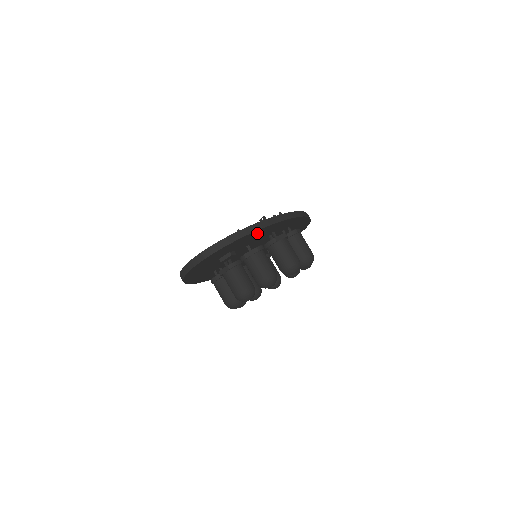
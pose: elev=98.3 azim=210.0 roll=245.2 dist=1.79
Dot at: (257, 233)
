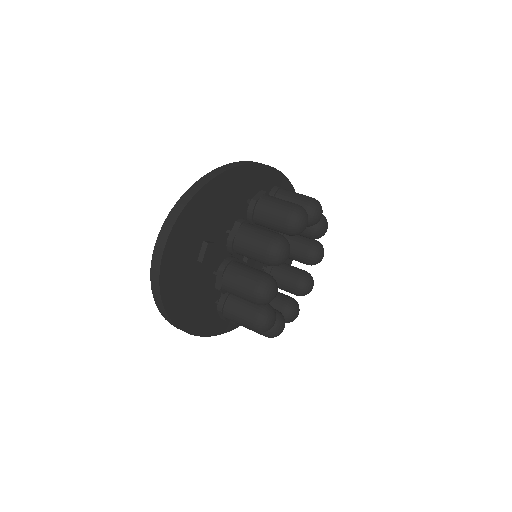
Dot at: (218, 192)
